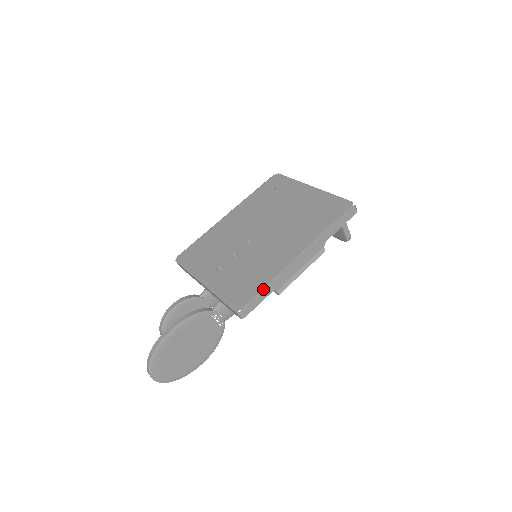
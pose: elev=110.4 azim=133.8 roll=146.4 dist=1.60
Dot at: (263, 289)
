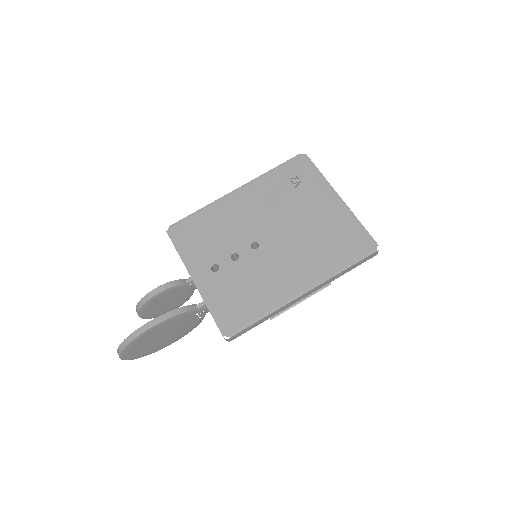
Dot at: (257, 321)
